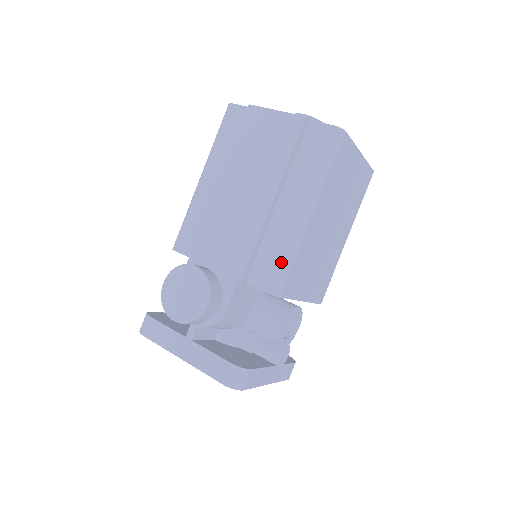
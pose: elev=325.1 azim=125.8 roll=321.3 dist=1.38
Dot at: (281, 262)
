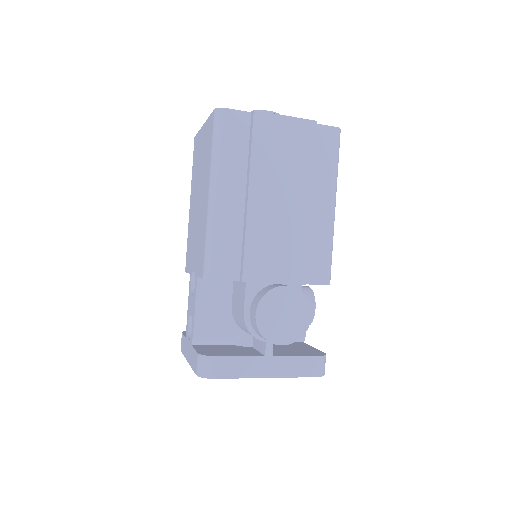
Dot at: (328, 255)
